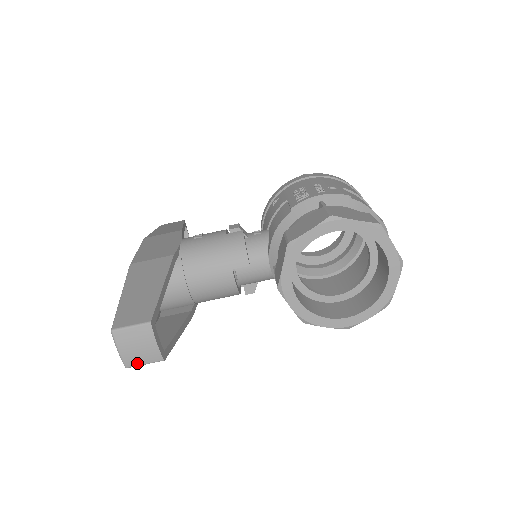
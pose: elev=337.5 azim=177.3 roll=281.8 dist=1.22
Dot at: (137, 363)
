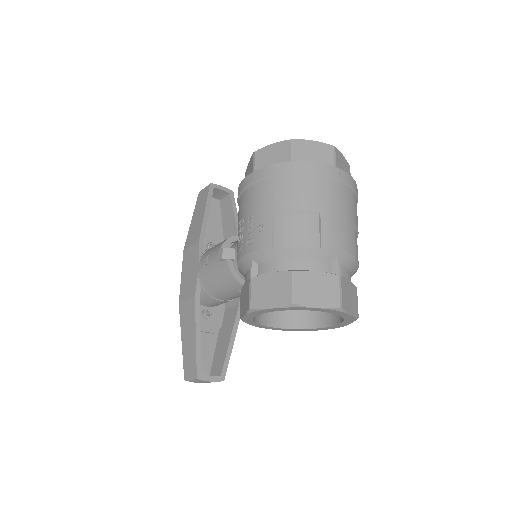
Dot at: occluded
